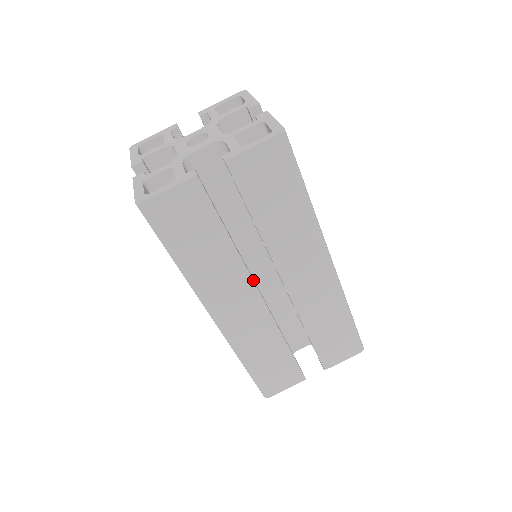
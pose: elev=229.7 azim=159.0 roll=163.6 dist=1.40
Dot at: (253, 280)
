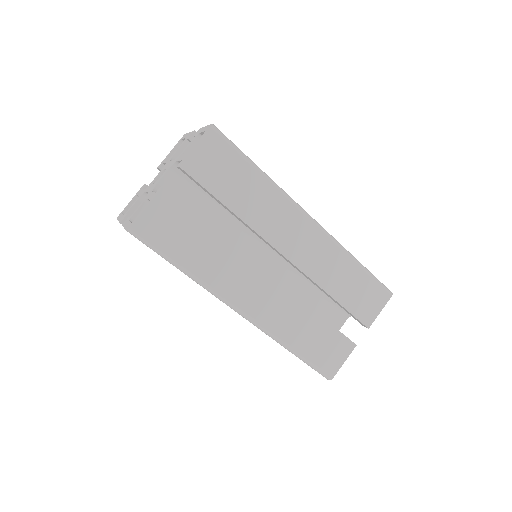
Dot at: (255, 262)
